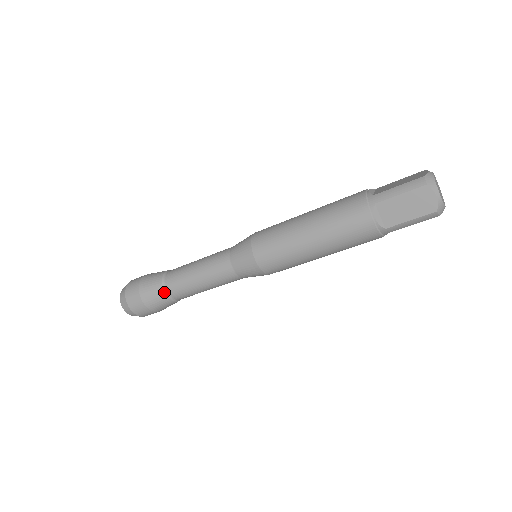
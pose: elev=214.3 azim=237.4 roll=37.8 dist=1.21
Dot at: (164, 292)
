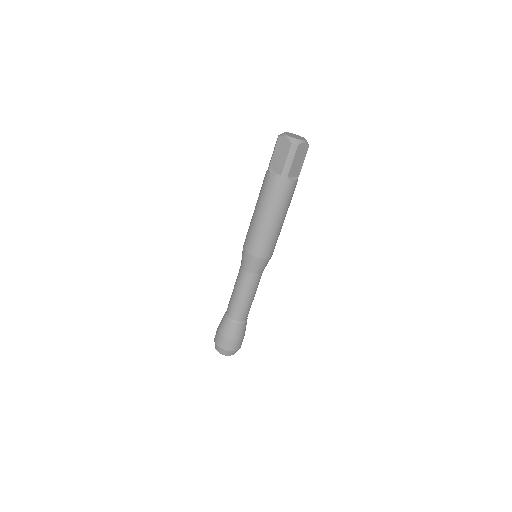
Dot at: (227, 319)
